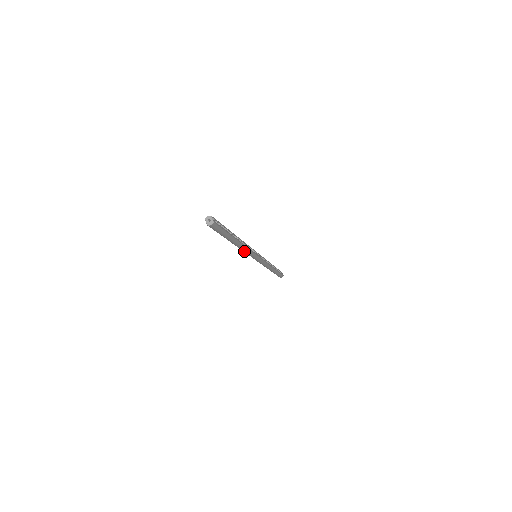
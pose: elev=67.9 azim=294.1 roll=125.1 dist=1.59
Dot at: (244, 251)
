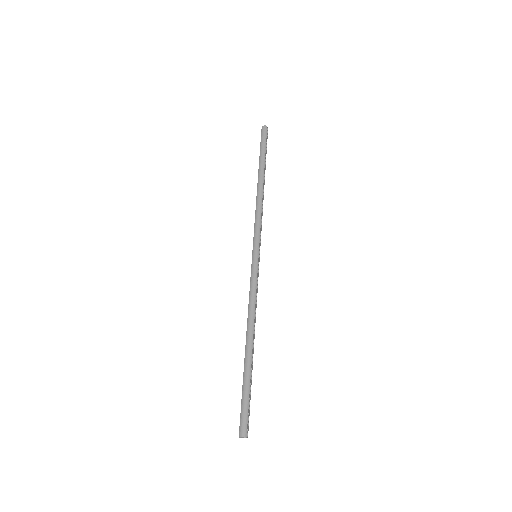
Dot at: occluded
